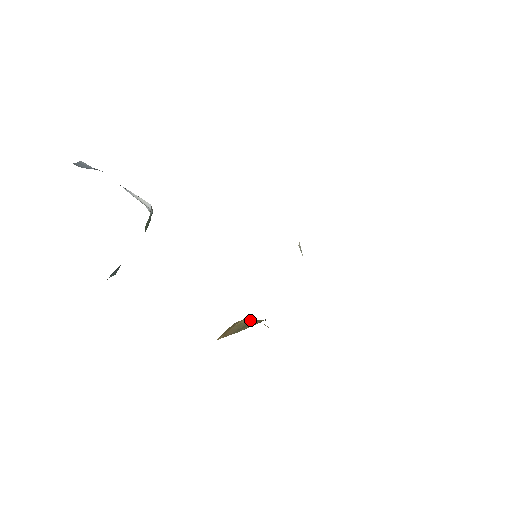
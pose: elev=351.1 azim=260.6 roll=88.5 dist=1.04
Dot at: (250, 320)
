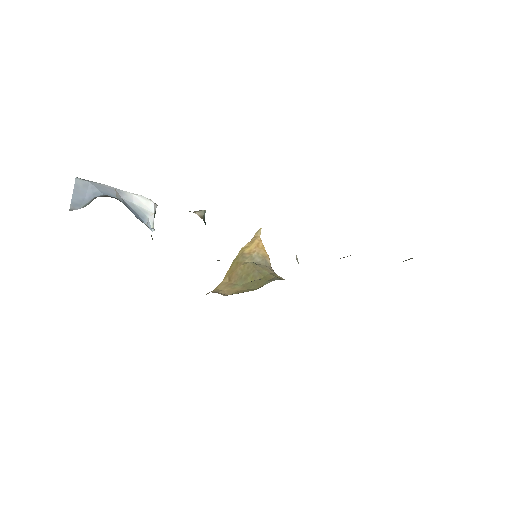
Dot at: (252, 268)
